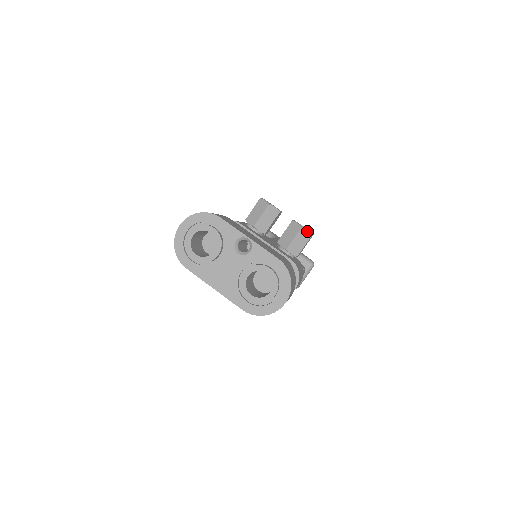
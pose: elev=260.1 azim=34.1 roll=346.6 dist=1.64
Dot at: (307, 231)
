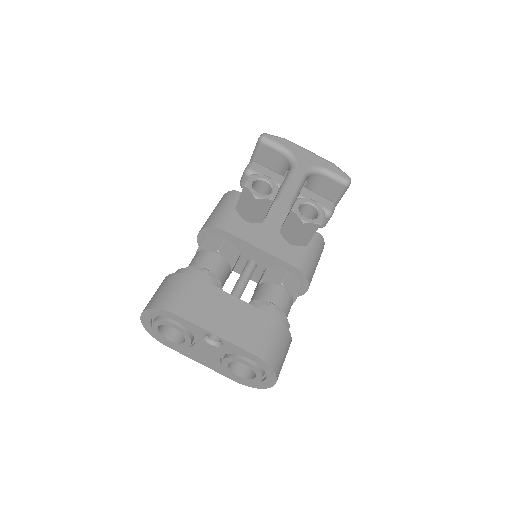
Dot at: (312, 224)
